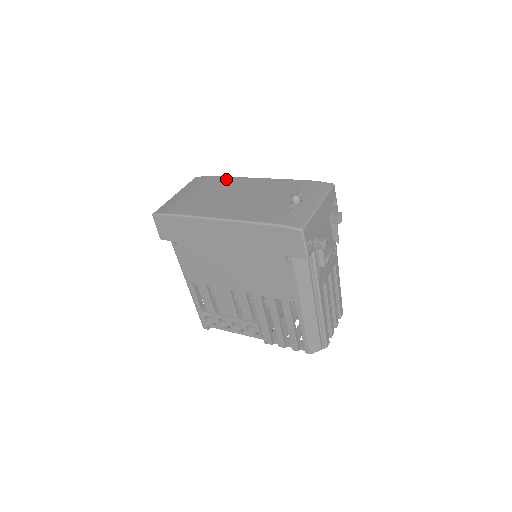
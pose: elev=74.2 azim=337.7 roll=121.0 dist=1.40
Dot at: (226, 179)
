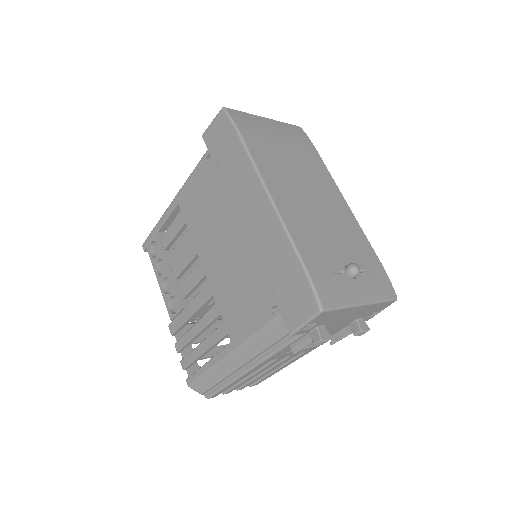
Dot at: (321, 165)
